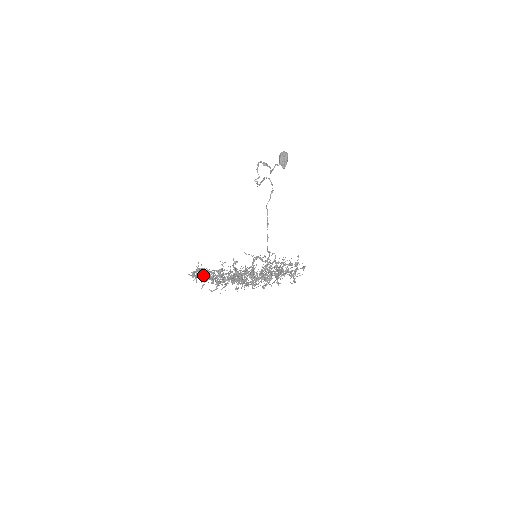
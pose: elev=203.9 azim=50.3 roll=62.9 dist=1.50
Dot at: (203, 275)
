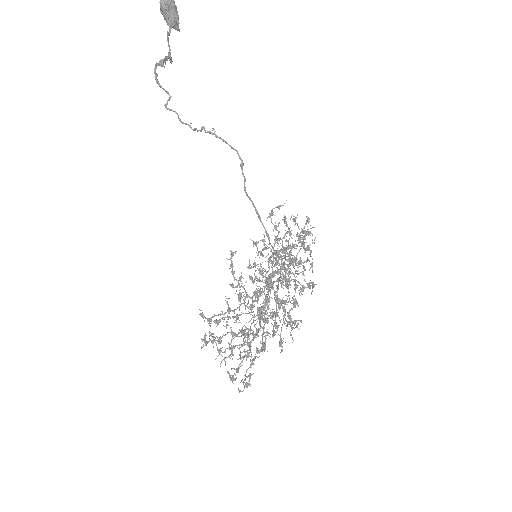
Dot at: (220, 339)
